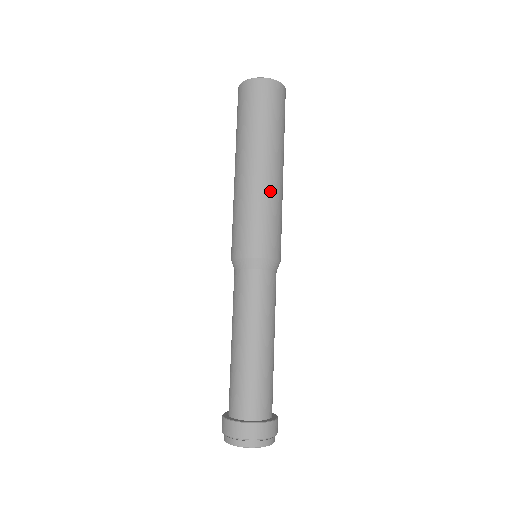
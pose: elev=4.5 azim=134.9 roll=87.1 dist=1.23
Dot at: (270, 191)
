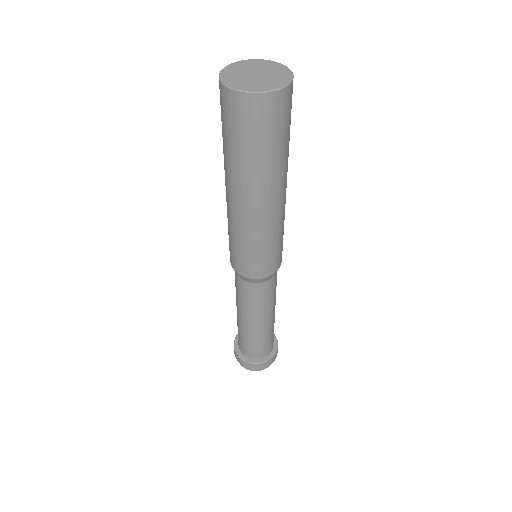
Dot at: (284, 213)
